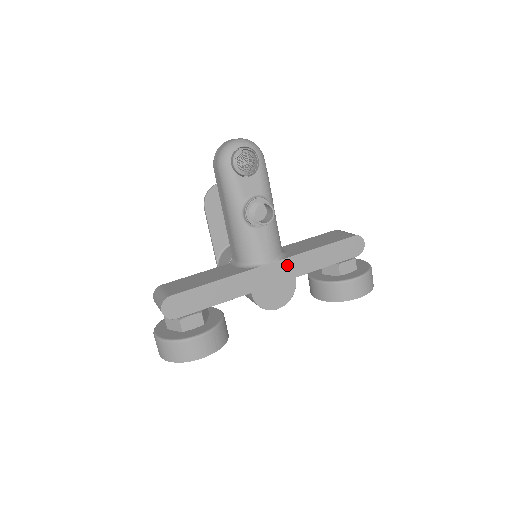
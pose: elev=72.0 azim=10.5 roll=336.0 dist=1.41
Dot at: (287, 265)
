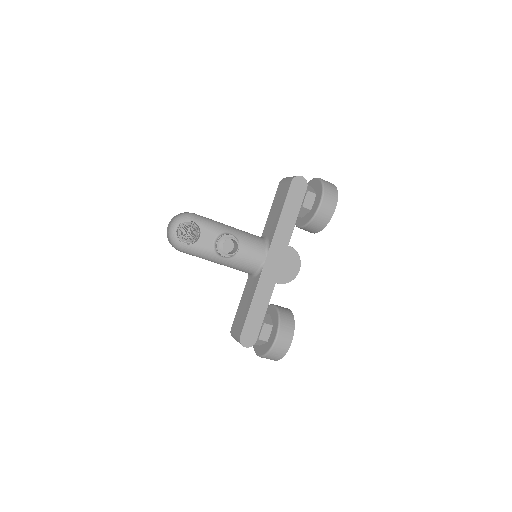
Dot at: (276, 247)
